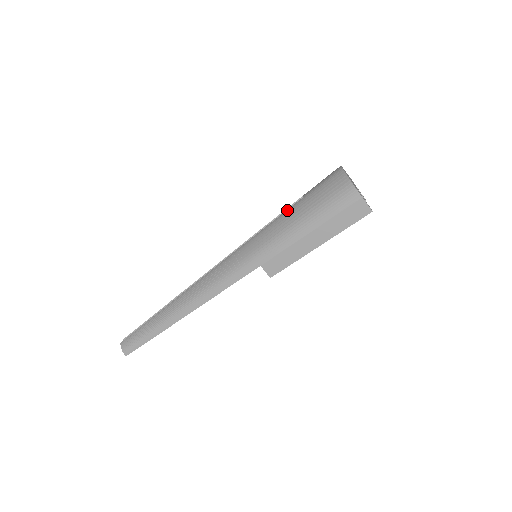
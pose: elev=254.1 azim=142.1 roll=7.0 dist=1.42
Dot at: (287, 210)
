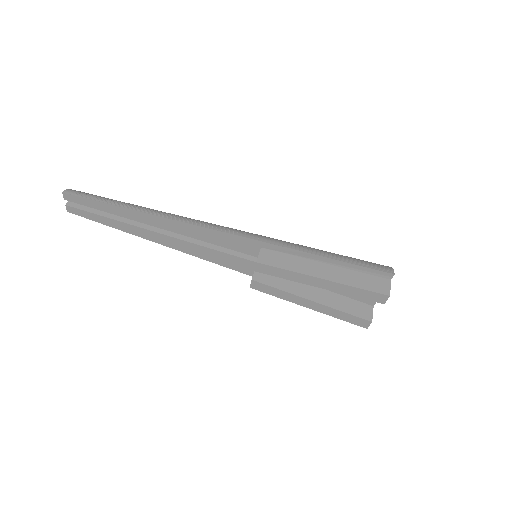
Dot at: occluded
